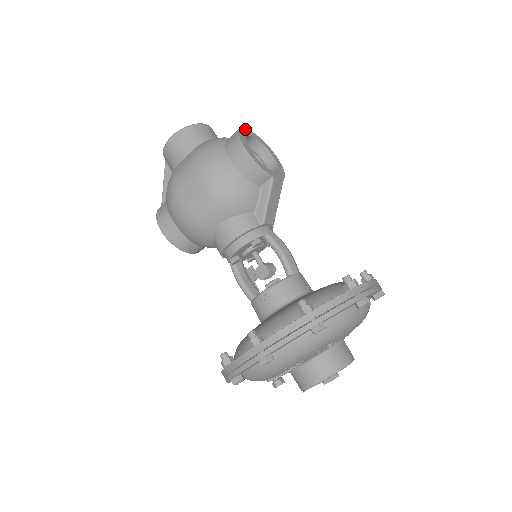
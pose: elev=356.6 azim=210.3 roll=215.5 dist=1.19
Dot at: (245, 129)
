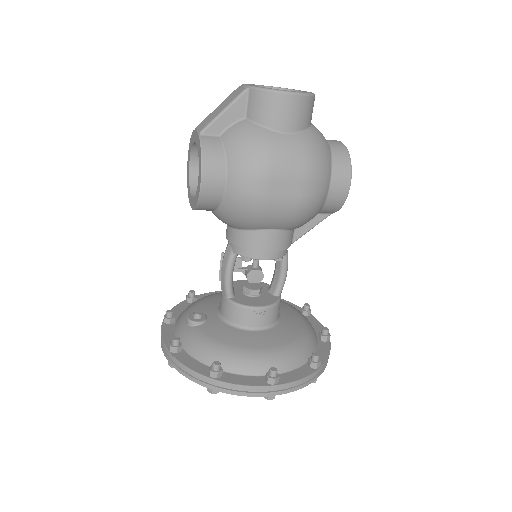
Dot at: (342, 144)
